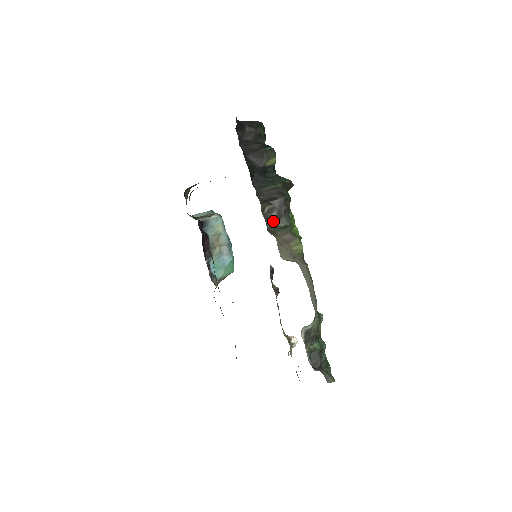
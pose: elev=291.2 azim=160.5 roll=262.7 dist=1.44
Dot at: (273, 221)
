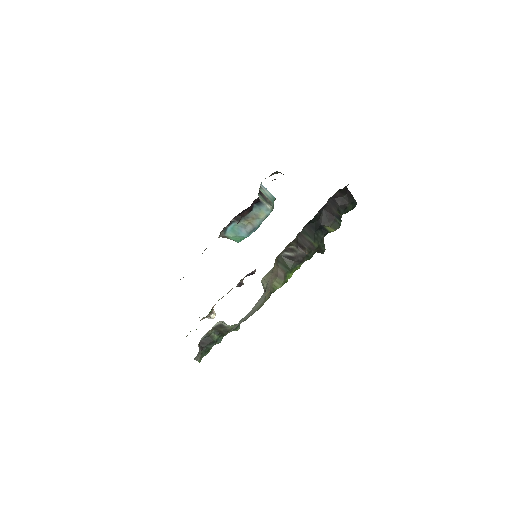
Dot at: (286, 256)
